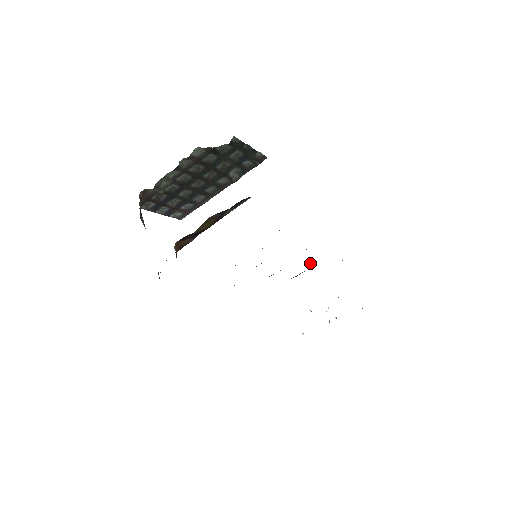
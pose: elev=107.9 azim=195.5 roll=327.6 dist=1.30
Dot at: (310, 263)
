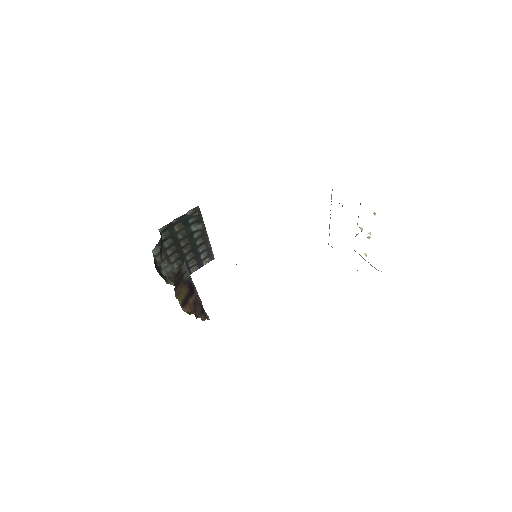
Dot at: occluded
